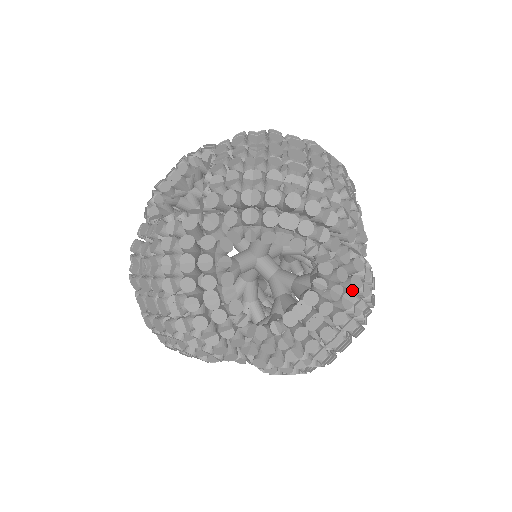
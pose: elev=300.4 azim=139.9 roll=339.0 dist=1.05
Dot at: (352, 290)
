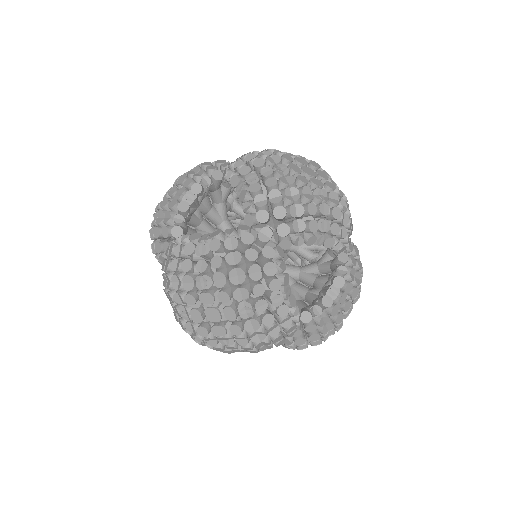
Dot at: (244, 258)
